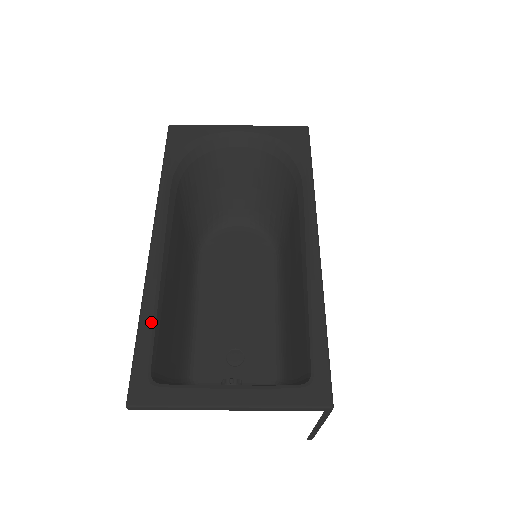
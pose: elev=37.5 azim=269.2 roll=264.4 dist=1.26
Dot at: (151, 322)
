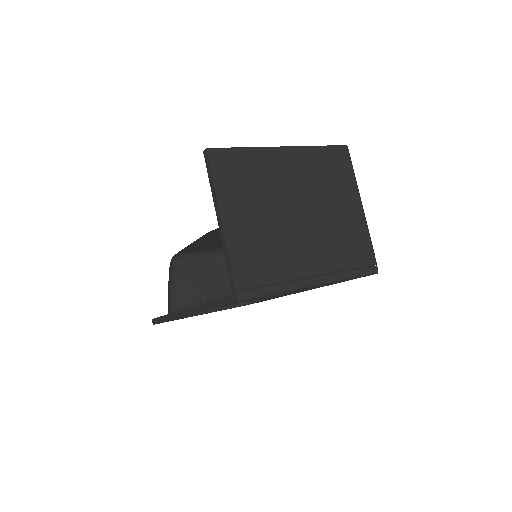
Dot at: occluded
